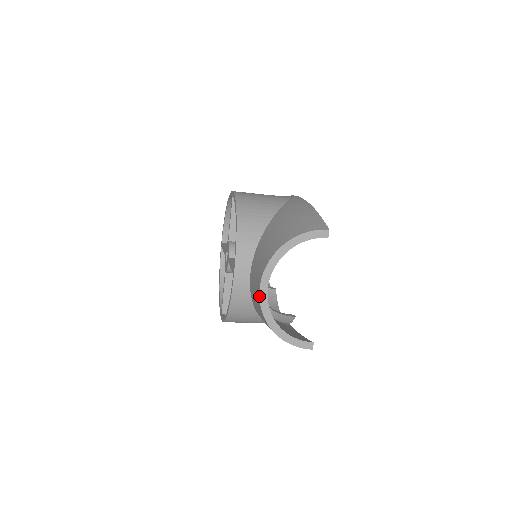
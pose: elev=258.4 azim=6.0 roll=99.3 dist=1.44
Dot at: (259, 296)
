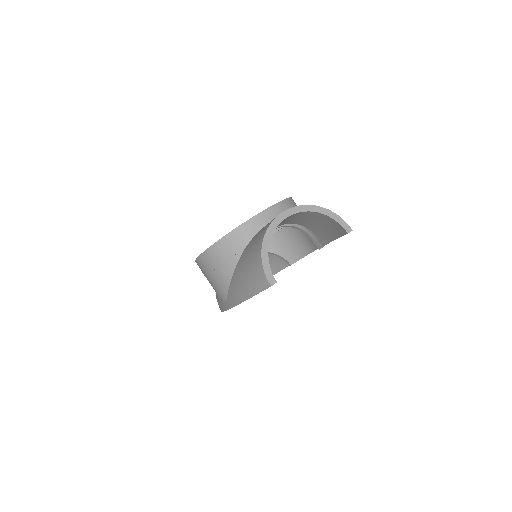
Dot at: (278, 215)
